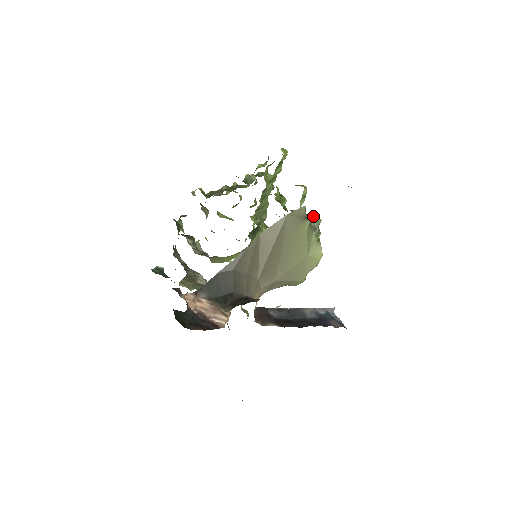
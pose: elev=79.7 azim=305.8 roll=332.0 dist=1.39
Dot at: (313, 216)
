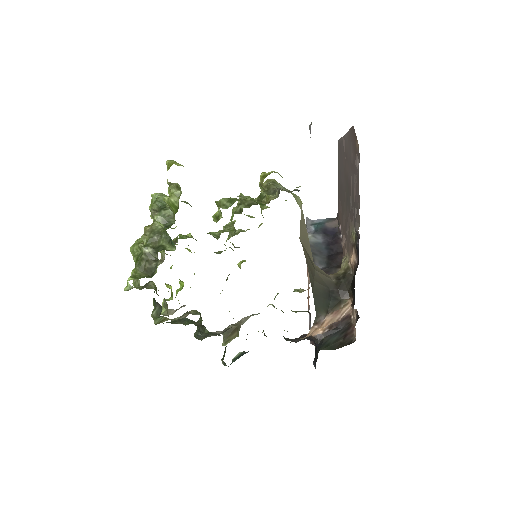
Dot at: (274, 184)
